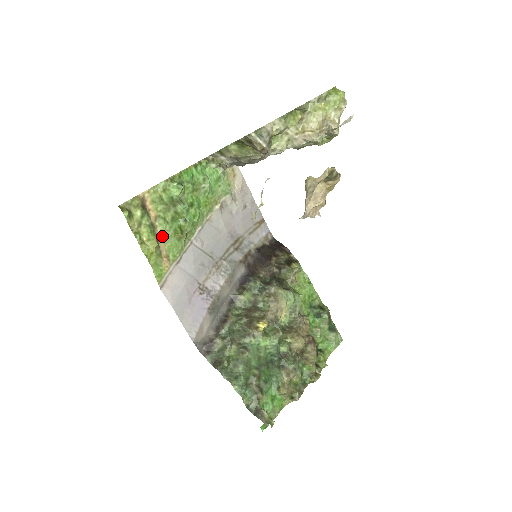
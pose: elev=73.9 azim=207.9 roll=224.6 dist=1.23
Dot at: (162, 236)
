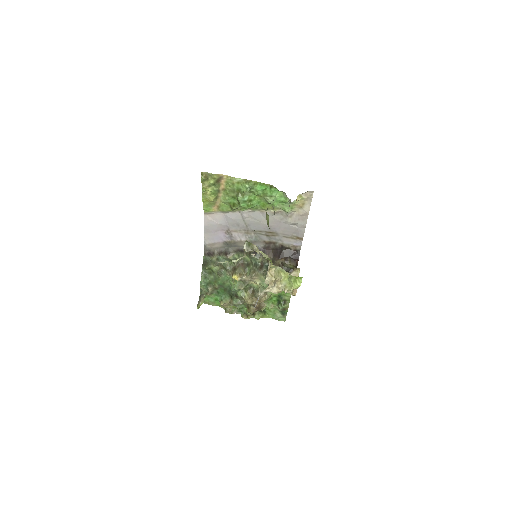
Dot at: (221, 198)
